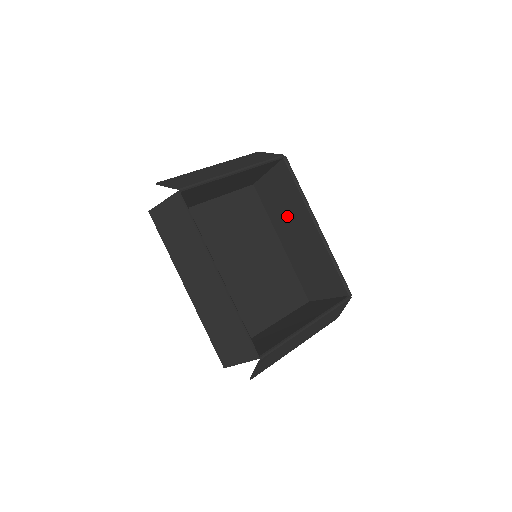
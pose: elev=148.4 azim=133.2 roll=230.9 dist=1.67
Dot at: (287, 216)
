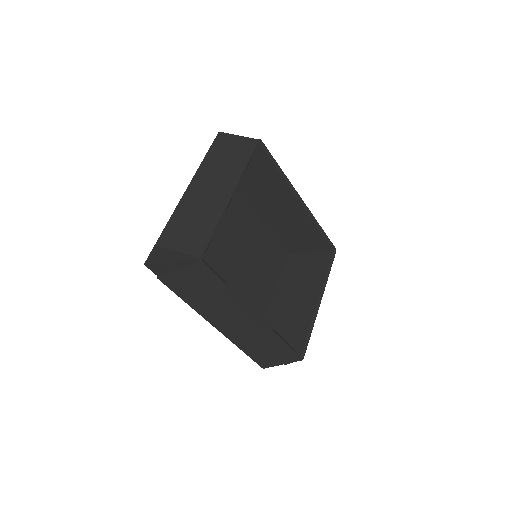
Dot at: (263, 193)
